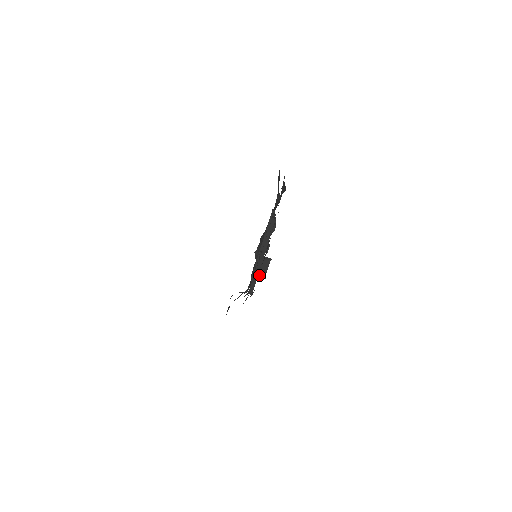
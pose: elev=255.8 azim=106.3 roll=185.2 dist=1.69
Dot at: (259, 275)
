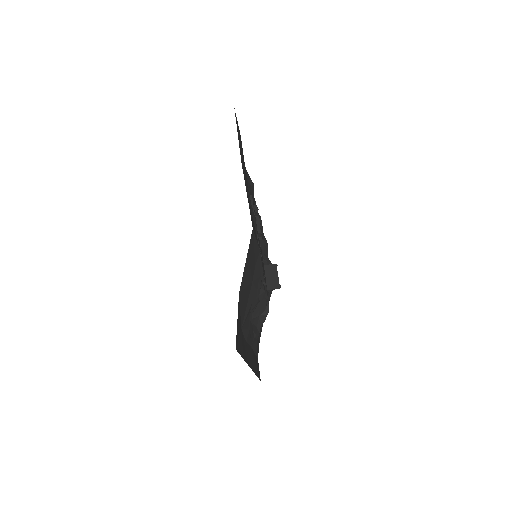
Dot at: (272, 286)
